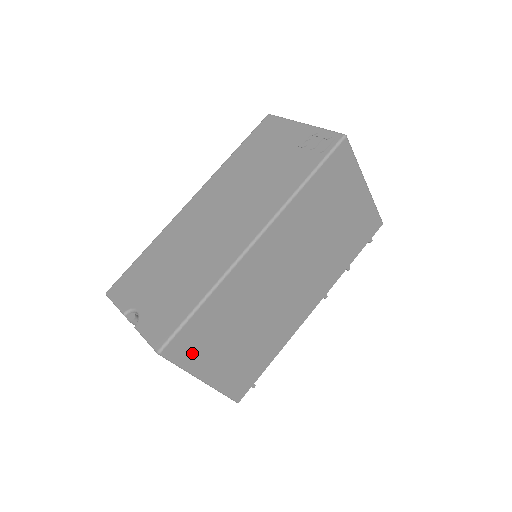
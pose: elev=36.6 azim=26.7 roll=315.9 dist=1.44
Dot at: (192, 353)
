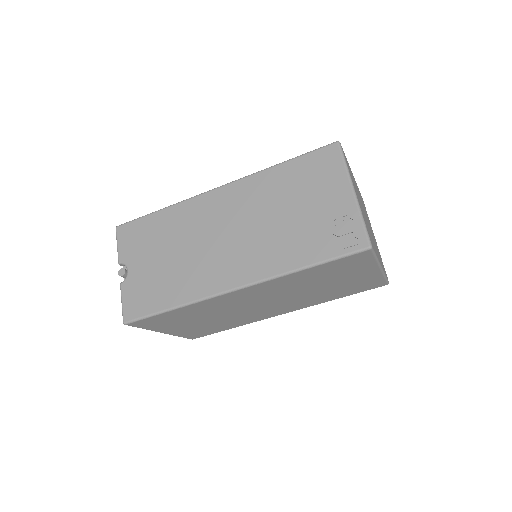
Dot at: (155, 325)
